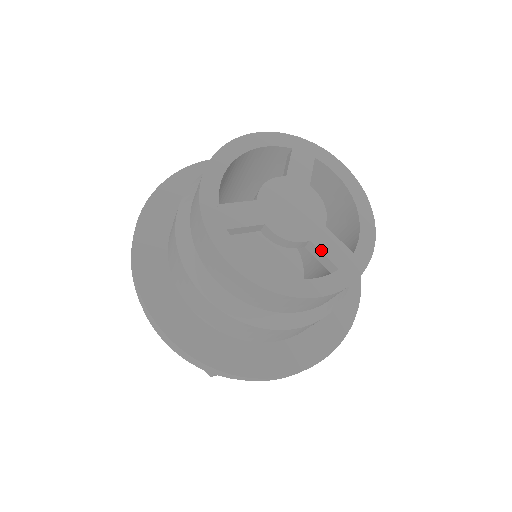
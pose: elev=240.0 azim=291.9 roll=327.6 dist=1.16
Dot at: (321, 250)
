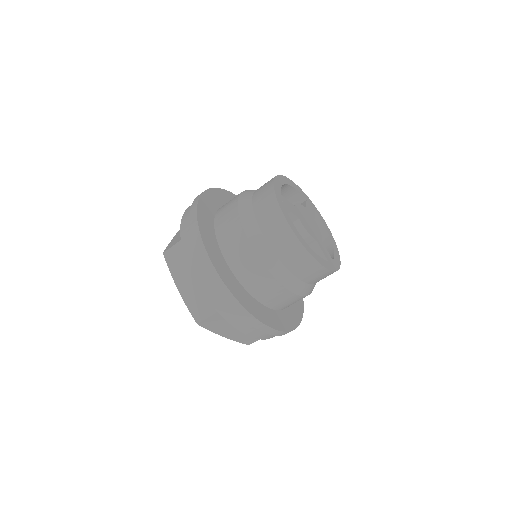
Dot at: (321, 248)
